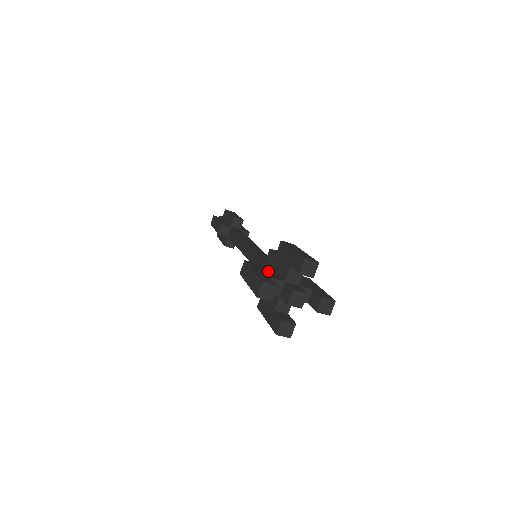
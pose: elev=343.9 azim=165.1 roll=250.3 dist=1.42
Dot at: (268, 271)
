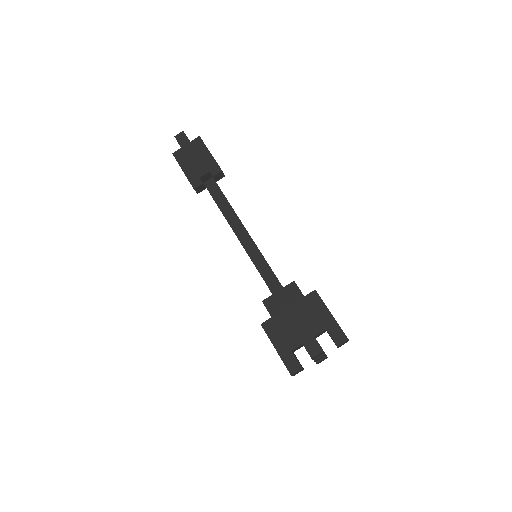
Dot at: occluded
